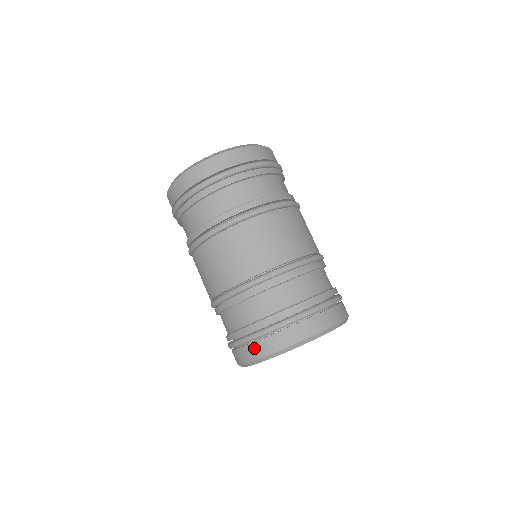
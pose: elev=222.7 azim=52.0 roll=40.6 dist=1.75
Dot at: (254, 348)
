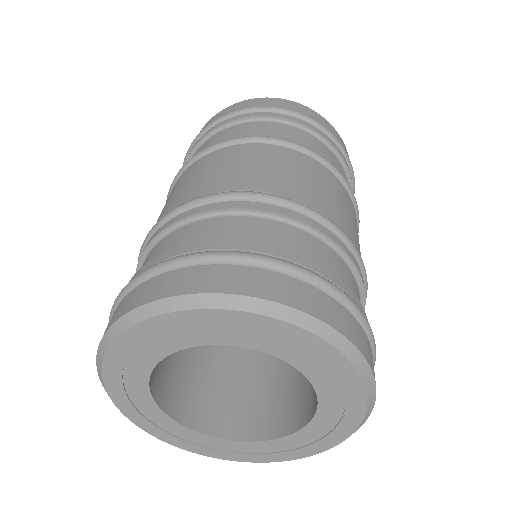
Dot at: (247, 275)
